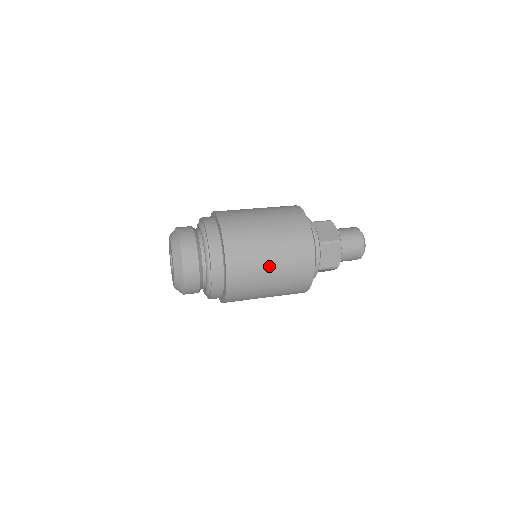
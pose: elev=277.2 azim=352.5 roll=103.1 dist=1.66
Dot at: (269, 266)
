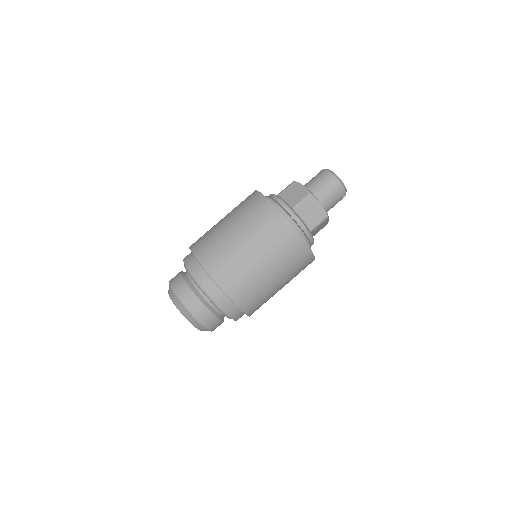
Dot at: (257, 262)
